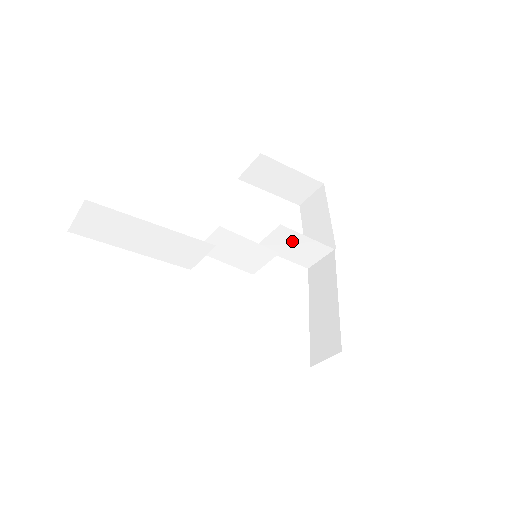
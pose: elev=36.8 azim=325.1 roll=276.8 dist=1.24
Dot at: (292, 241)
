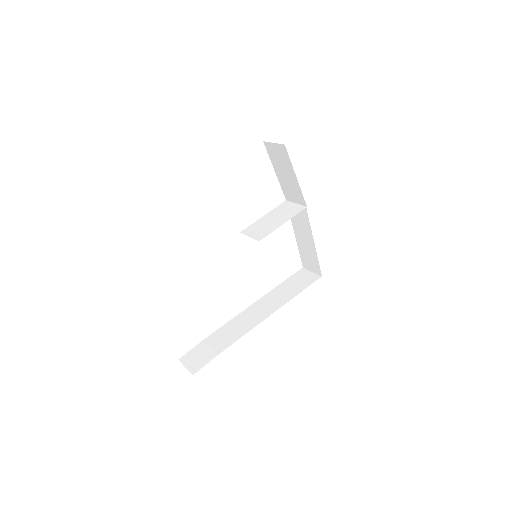
Dot at: (274, 222)
